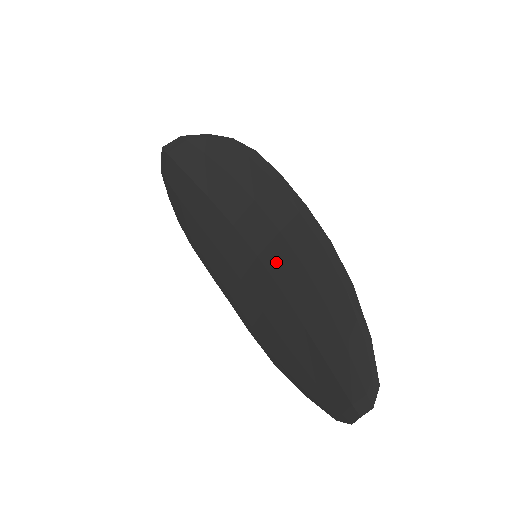
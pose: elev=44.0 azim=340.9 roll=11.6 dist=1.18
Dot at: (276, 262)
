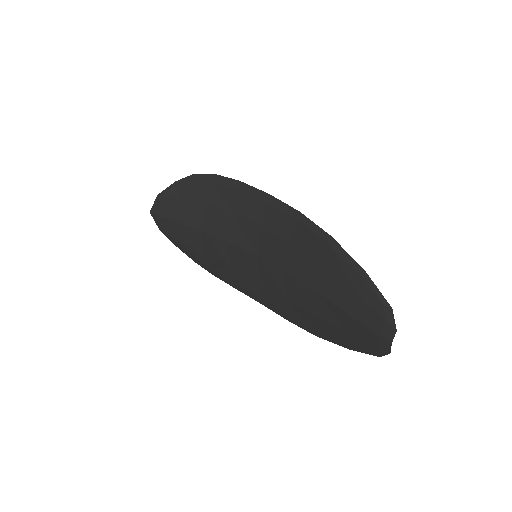
Dot at: (272, 252)
